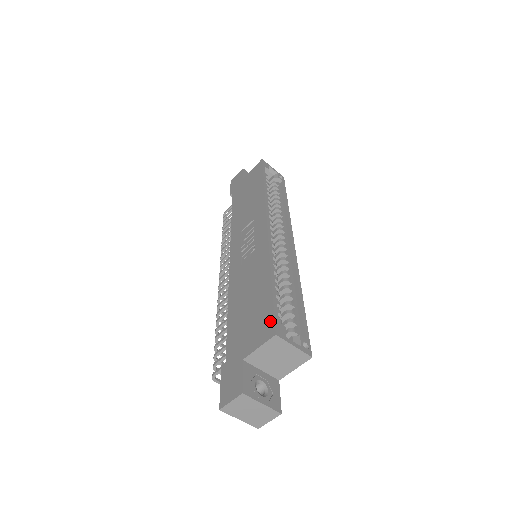
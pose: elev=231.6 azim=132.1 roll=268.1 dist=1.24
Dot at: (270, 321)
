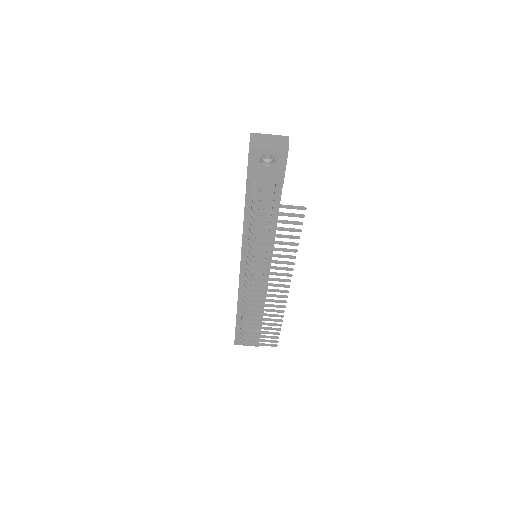
Dot at: occluded
